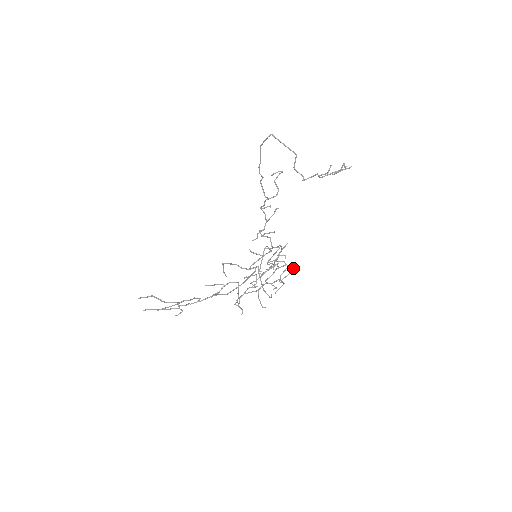
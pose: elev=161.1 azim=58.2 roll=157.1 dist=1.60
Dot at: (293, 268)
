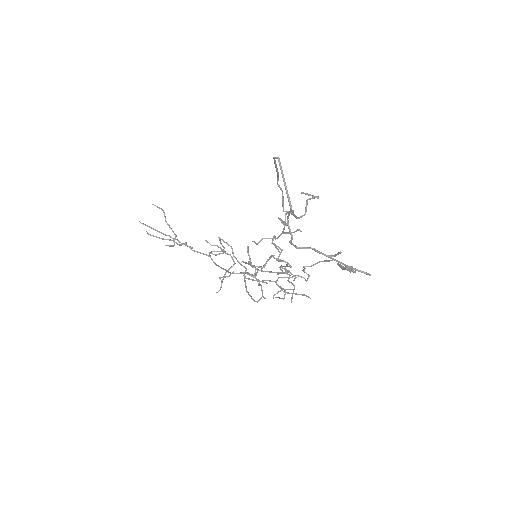
Dot at: (292, 296)
